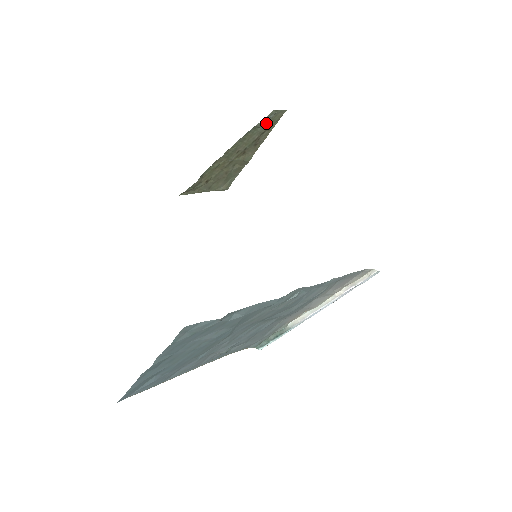
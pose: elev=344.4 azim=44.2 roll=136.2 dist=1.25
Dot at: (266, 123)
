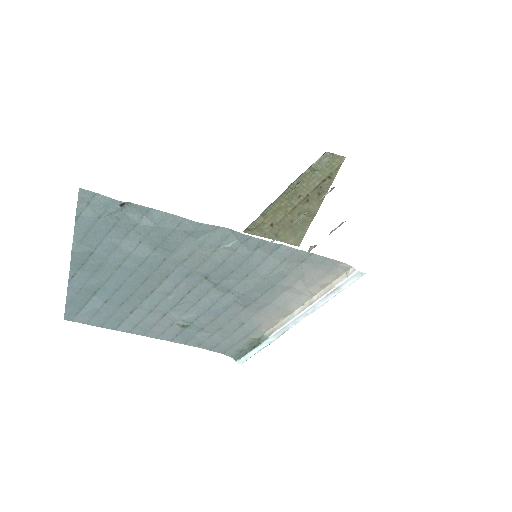
Dot at: (324, 168)
